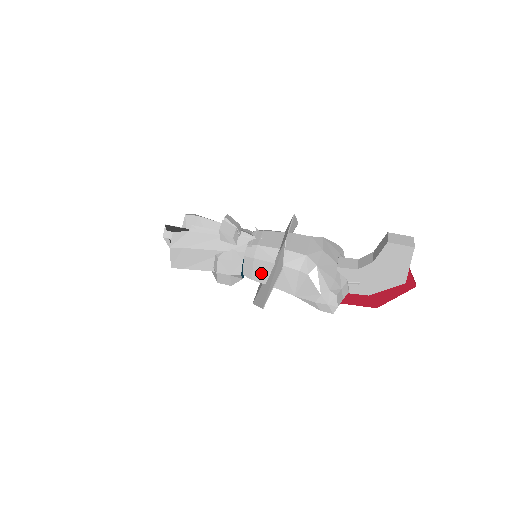
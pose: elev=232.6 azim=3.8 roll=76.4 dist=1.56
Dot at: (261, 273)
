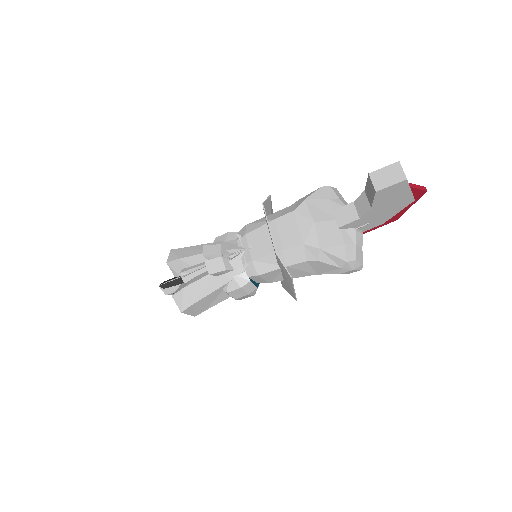
Dot at: (273, 277)
